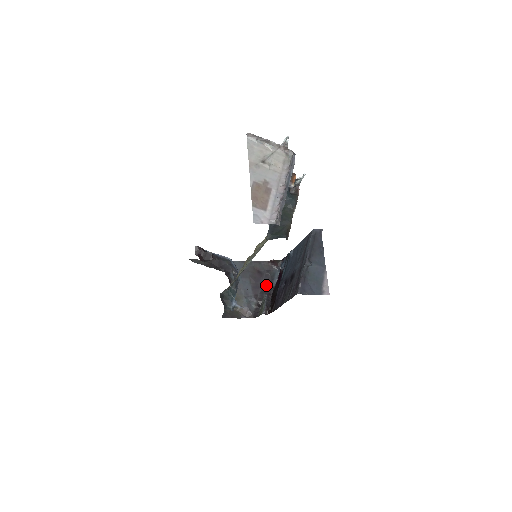
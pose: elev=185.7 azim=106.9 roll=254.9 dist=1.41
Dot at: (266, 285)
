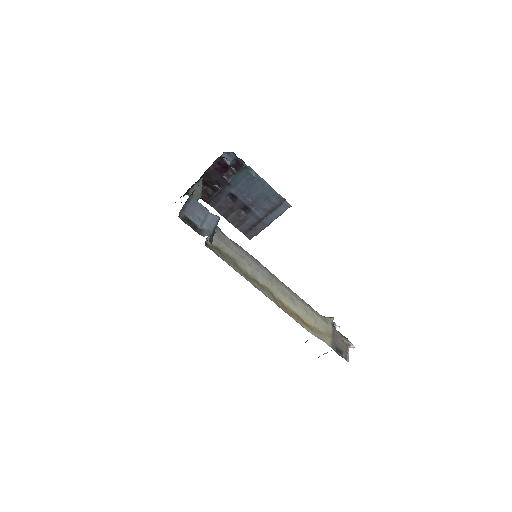
Dot at: occluded
